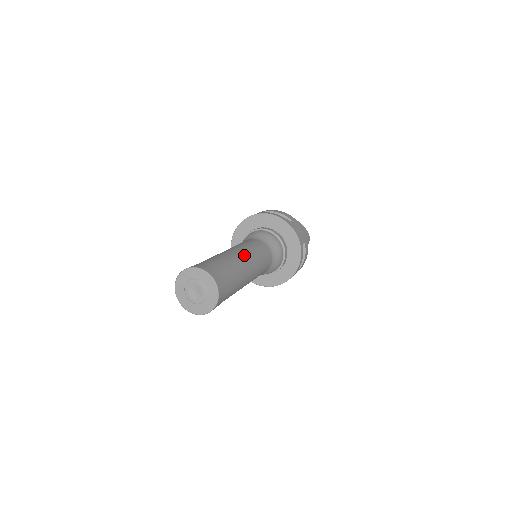
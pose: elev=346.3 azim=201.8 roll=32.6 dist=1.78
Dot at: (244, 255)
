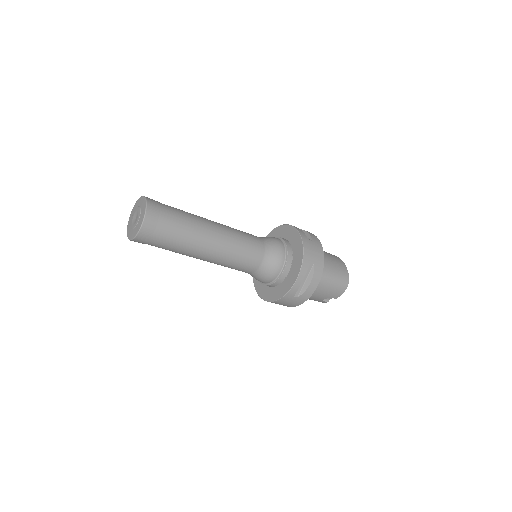
Dot at: (217, 226)
